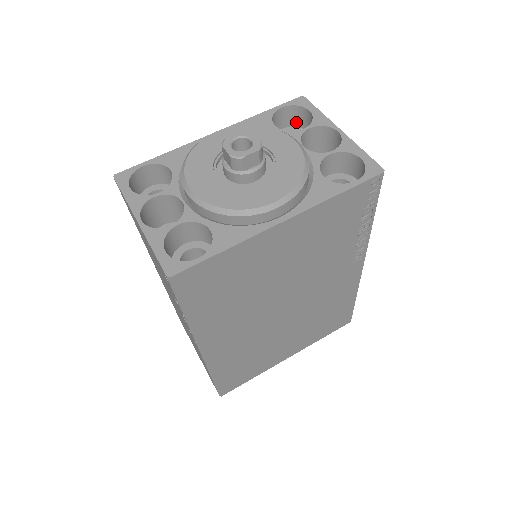
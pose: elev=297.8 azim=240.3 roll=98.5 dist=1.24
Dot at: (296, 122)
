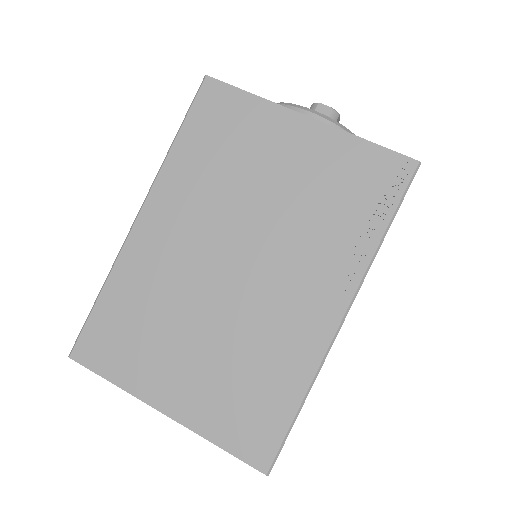
Dot at: occluded
